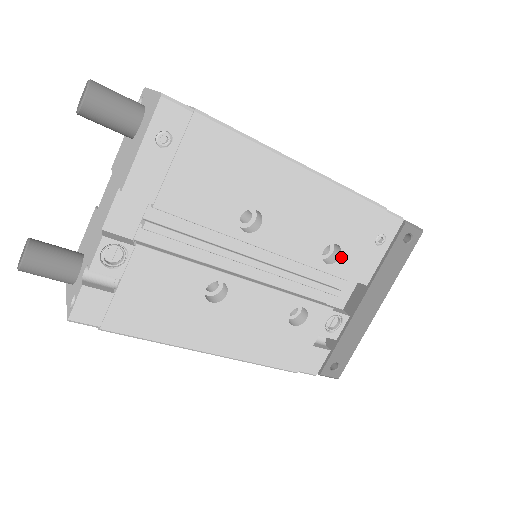
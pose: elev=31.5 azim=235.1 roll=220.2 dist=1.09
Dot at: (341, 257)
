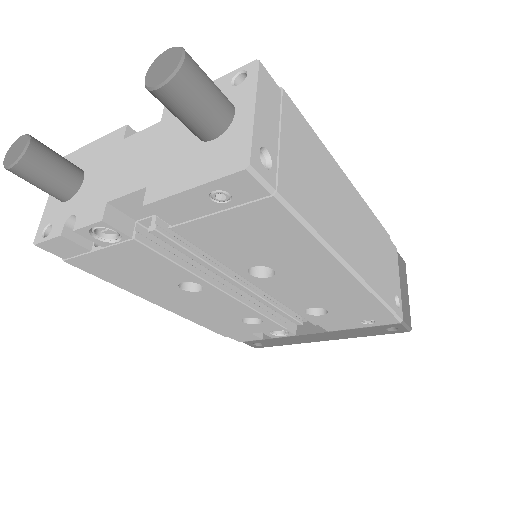
Dot at: (323, 315)
